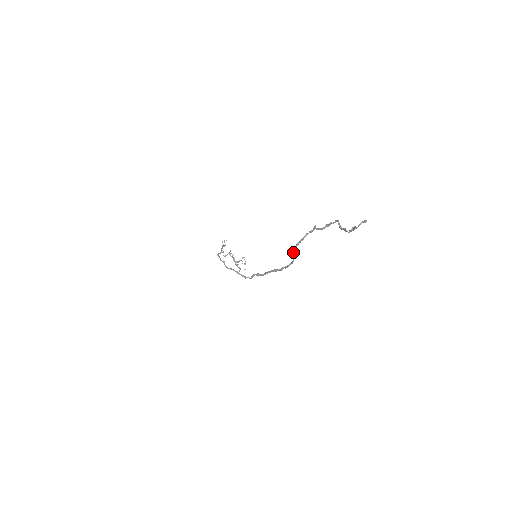
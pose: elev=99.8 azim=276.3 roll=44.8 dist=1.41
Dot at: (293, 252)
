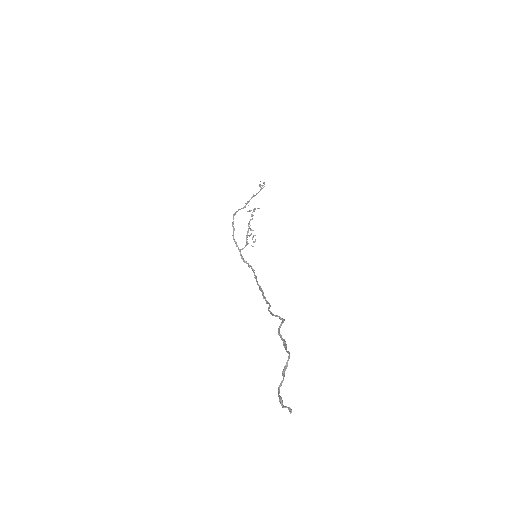
Dot at: (268, 307)
